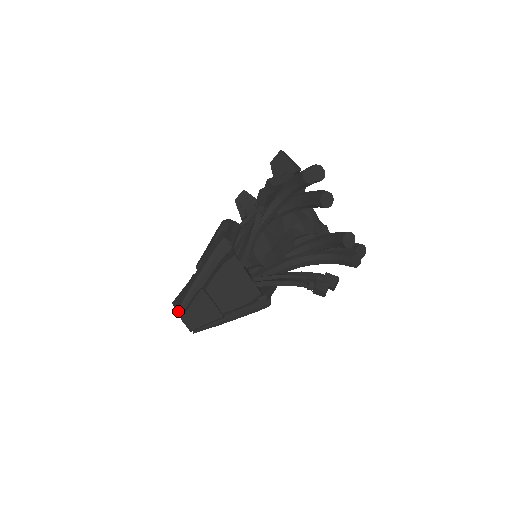
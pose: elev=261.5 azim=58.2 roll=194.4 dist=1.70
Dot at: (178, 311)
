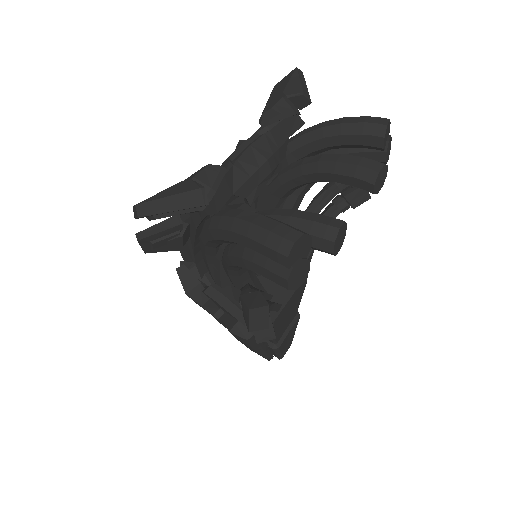
Dot at: (269, 360)
